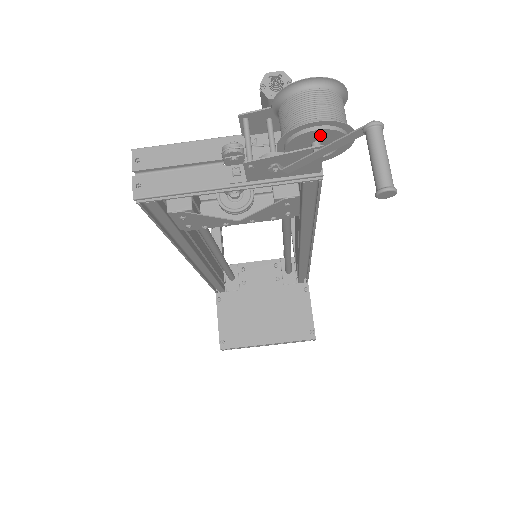
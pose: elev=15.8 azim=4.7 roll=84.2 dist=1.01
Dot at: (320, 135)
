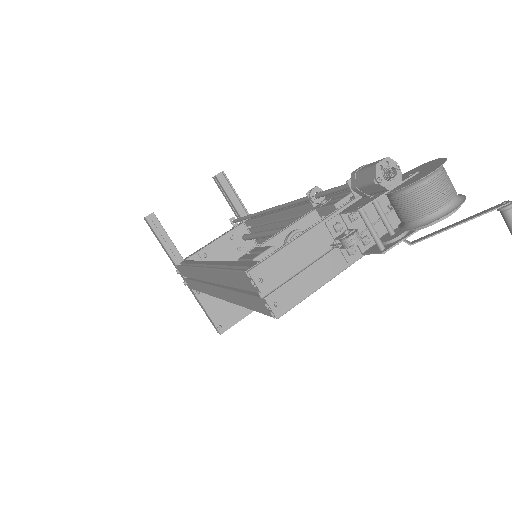
Dot at: occluded
